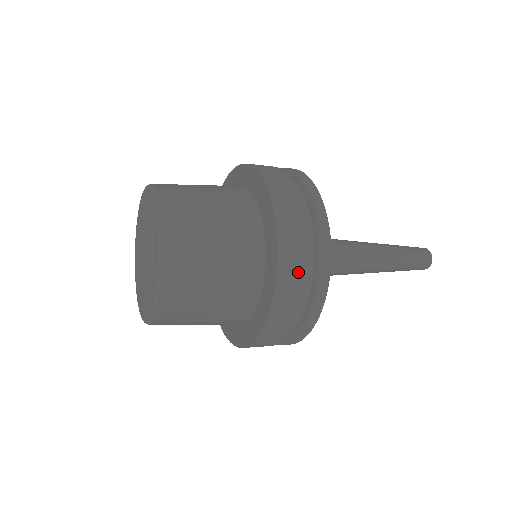
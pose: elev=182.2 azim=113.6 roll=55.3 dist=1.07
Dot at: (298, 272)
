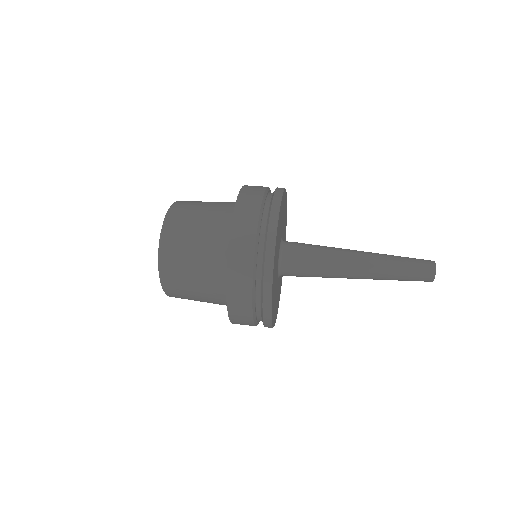
Dot at: (244, 303)
